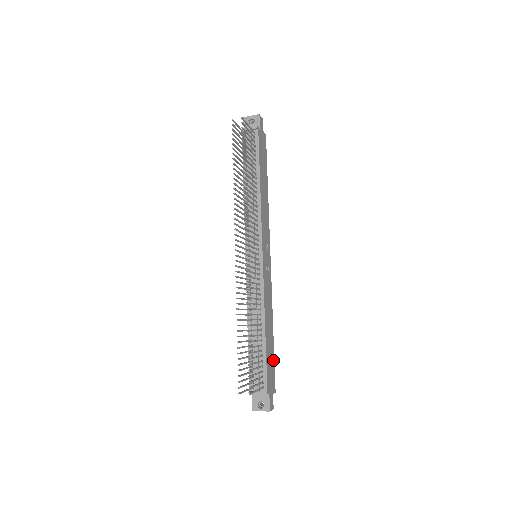
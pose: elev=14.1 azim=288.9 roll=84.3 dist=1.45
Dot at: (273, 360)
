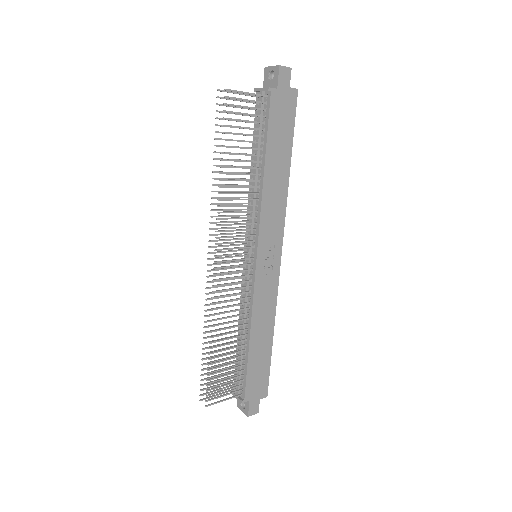
Dot at: (267, 366)
